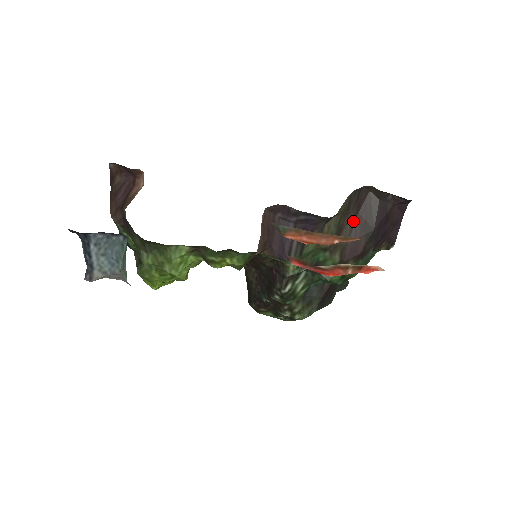
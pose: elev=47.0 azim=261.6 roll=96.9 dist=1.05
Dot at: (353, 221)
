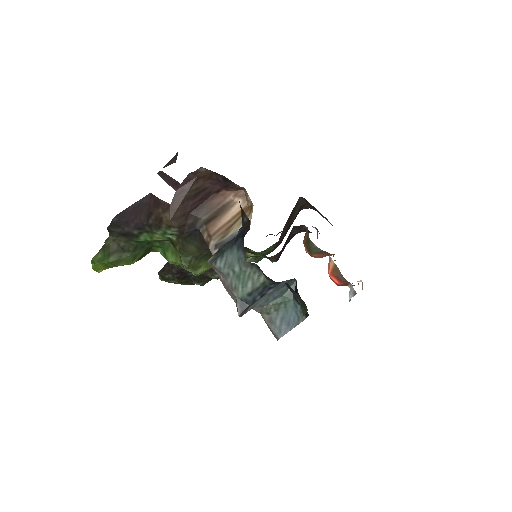
Dot at: (287, 221)
